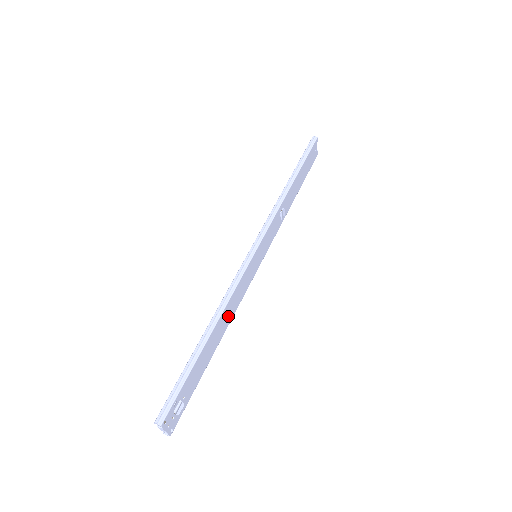
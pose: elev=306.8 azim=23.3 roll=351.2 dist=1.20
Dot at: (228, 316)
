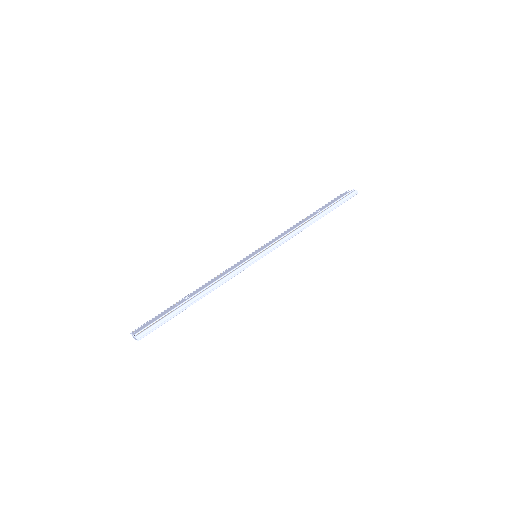
Dot at: occluded
